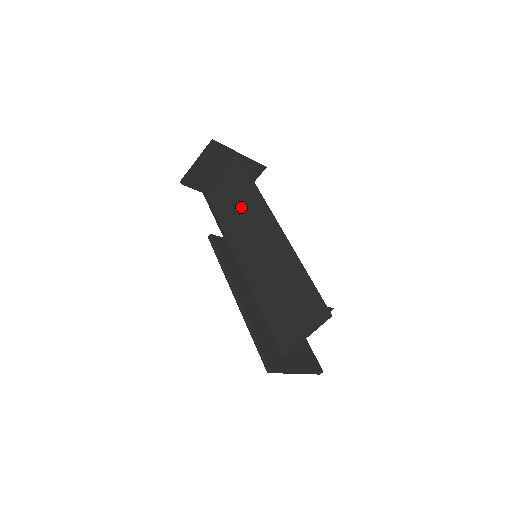
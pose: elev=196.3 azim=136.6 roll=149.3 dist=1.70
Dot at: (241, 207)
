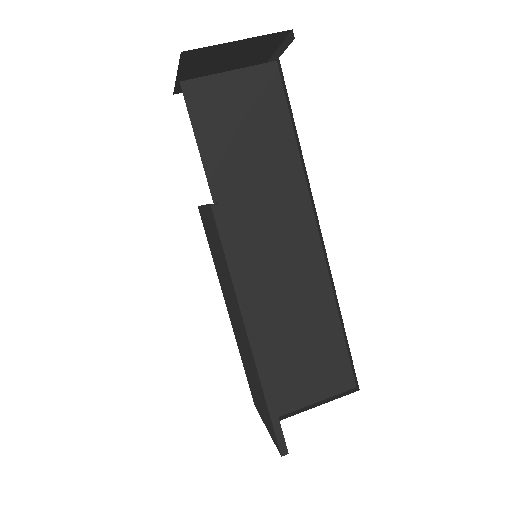
Dot at: (259, 166)
